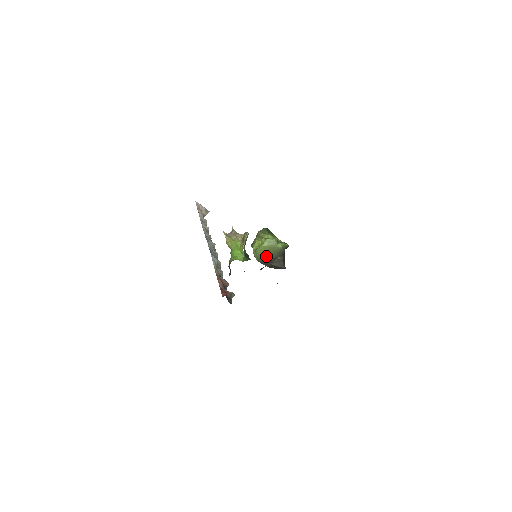
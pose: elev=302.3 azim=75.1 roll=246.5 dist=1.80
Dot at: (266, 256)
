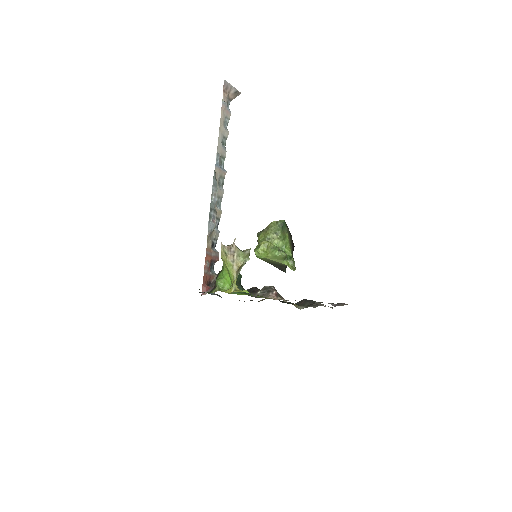
Dot at: (267, 261)
